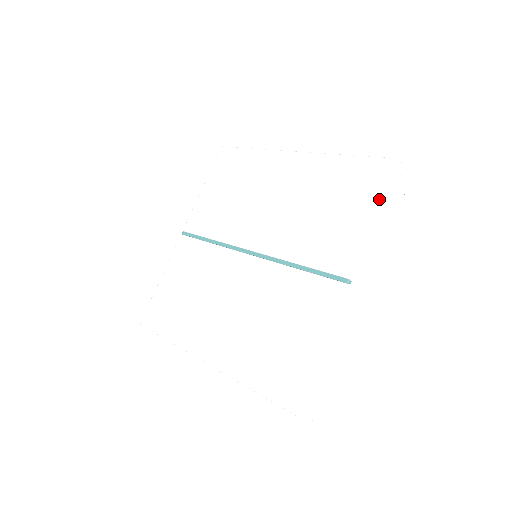
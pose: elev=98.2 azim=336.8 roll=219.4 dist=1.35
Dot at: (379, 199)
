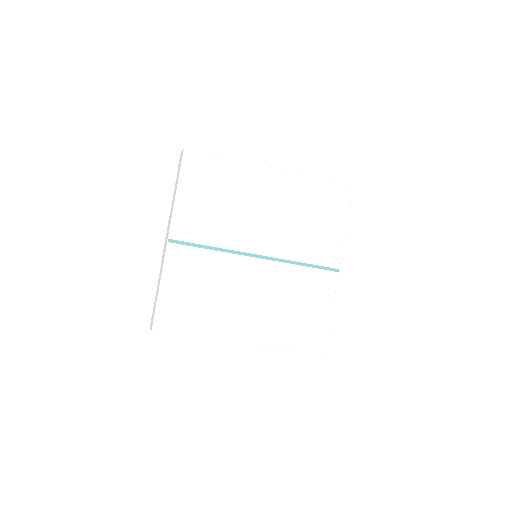
Dot at: (348, 215)
